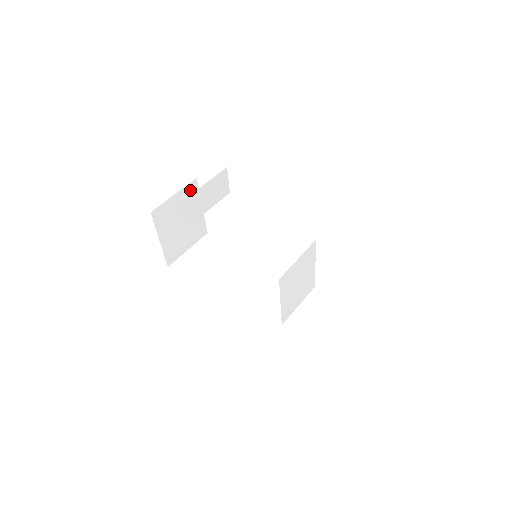
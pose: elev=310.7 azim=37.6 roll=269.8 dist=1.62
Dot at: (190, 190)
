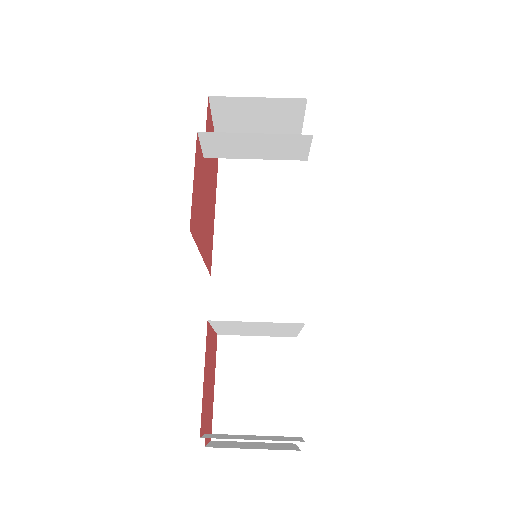
Dot at: (289, 105)
